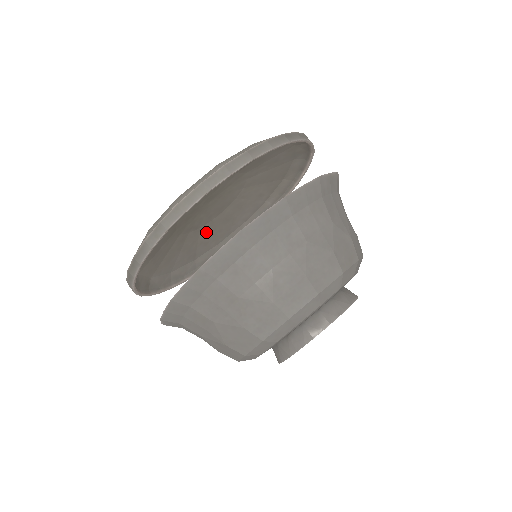
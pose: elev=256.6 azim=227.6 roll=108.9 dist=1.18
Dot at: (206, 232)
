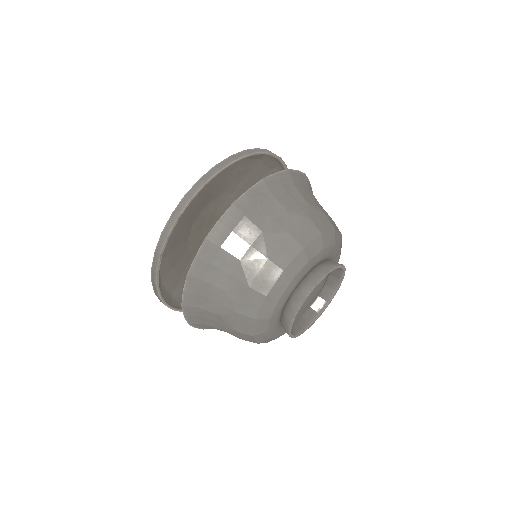
Dot at: occluded
